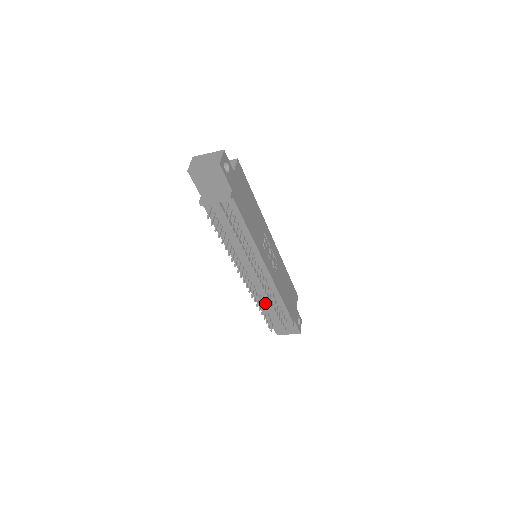
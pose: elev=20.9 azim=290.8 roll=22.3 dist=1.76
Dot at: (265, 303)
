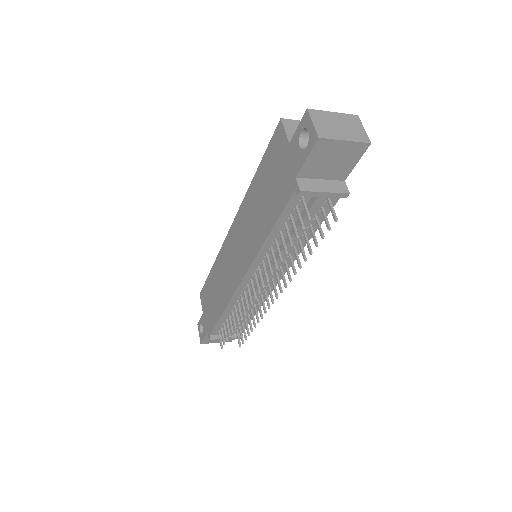
Dot at: occluded
